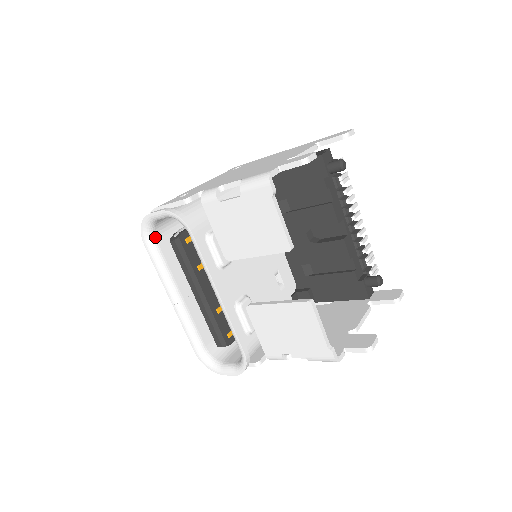
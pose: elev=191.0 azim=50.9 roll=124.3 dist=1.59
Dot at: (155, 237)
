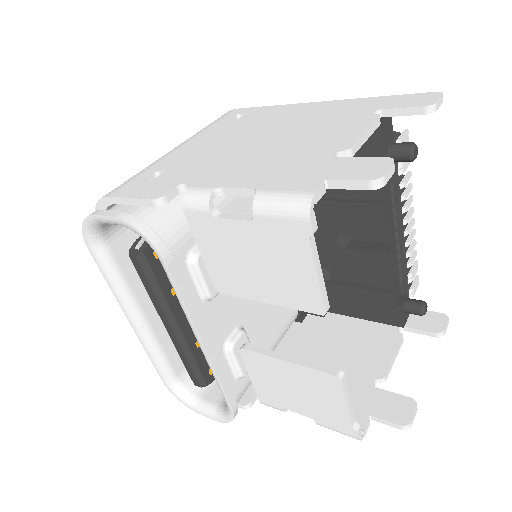
Dot at: (106, 240)
